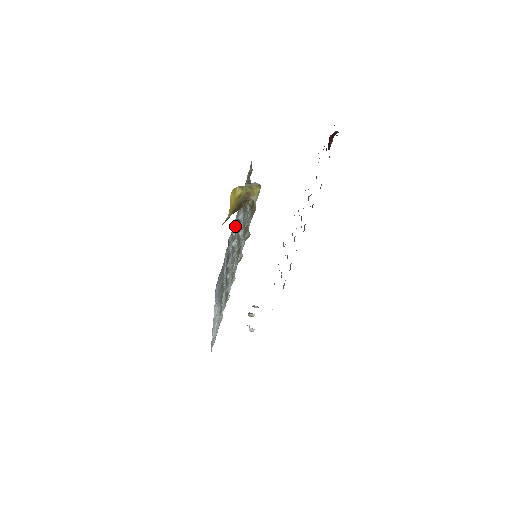
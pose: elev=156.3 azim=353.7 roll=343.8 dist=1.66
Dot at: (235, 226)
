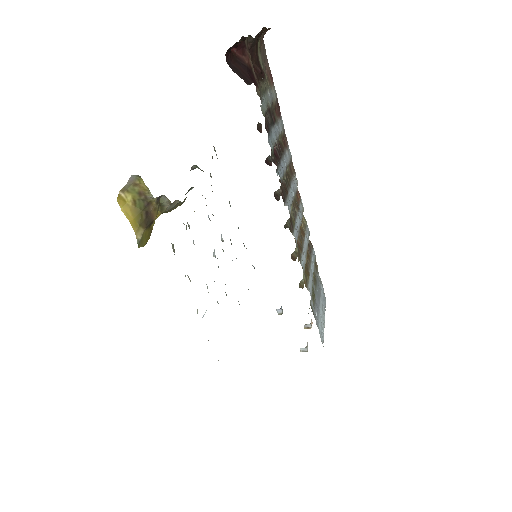
Dot at: occluded
